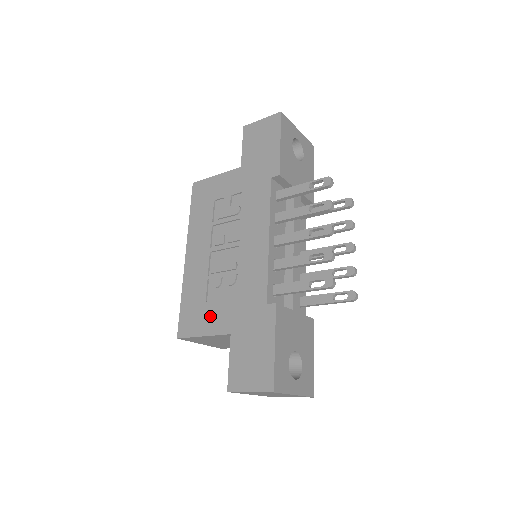
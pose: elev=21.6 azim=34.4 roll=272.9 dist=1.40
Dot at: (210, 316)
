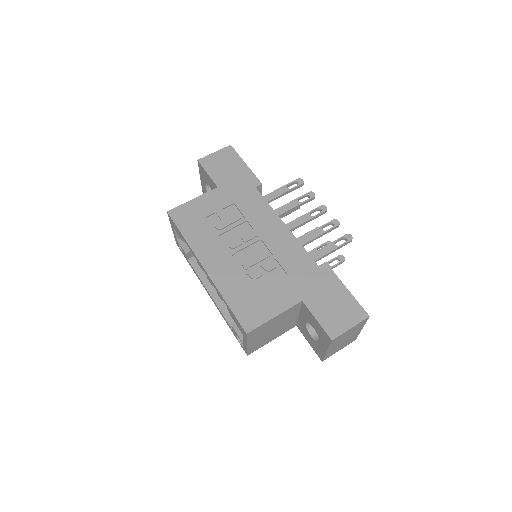
Dot at: (271, 299)
